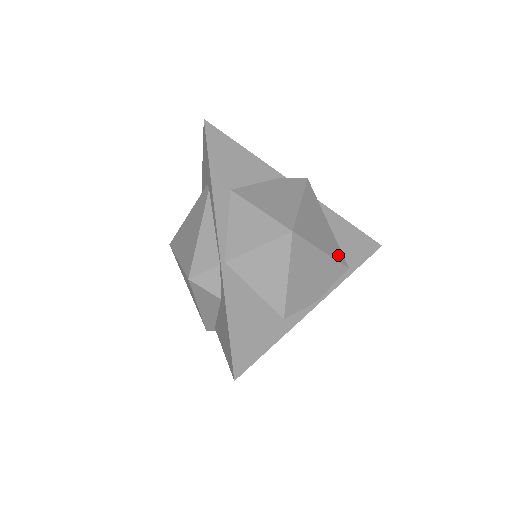
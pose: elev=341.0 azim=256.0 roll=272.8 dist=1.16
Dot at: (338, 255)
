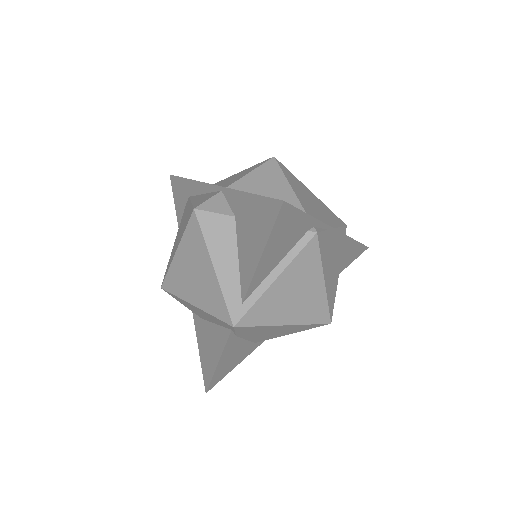
Dot at: occluded
